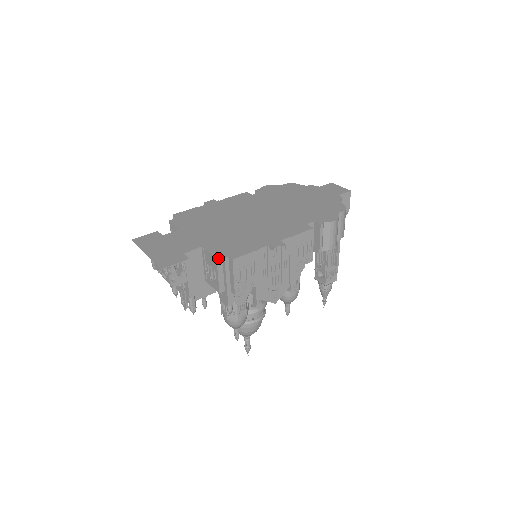
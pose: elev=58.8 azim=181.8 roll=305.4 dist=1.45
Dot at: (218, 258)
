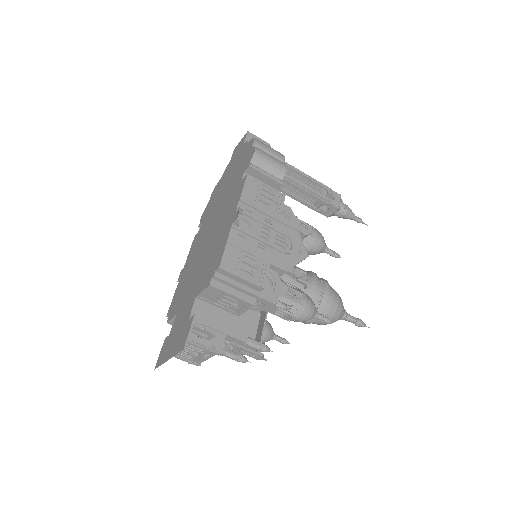
Dot at: (211, 283)
